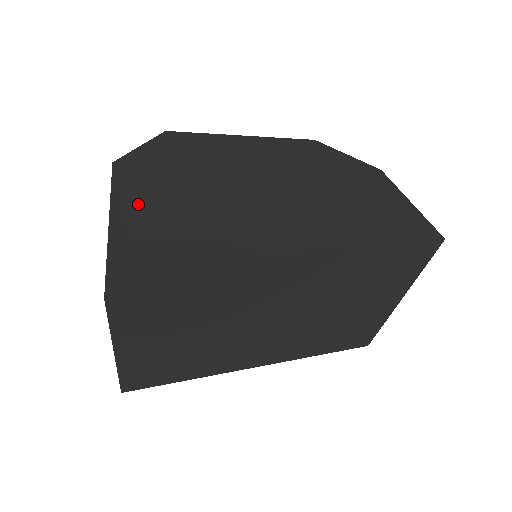
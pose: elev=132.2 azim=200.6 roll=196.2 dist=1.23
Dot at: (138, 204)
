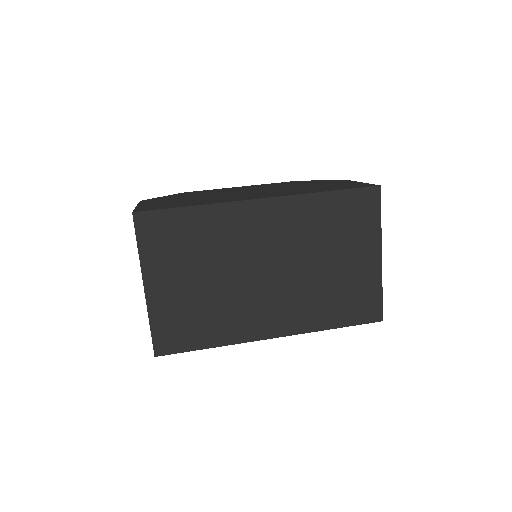
Dot at: (146, 205)
